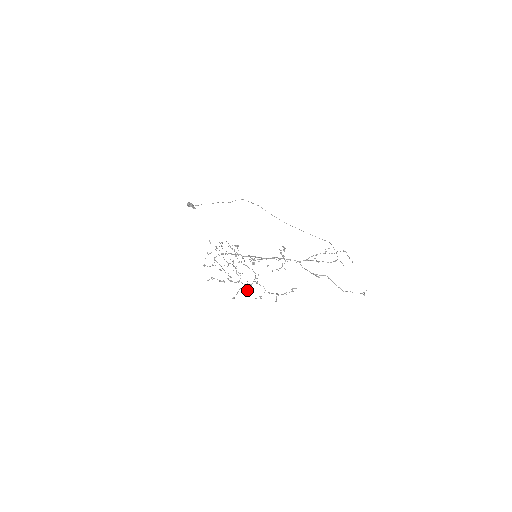
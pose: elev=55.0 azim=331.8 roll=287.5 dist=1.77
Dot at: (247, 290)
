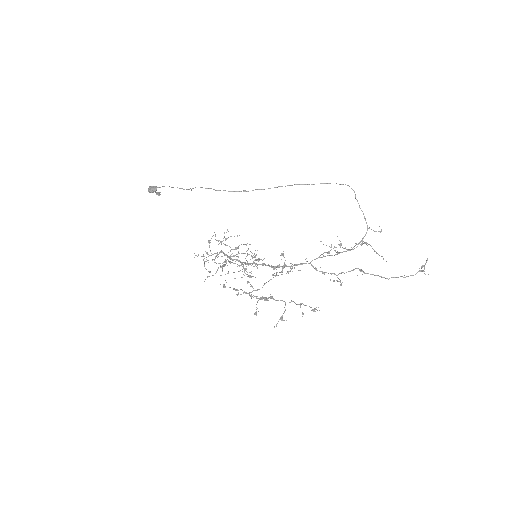
Dot at: occluded
